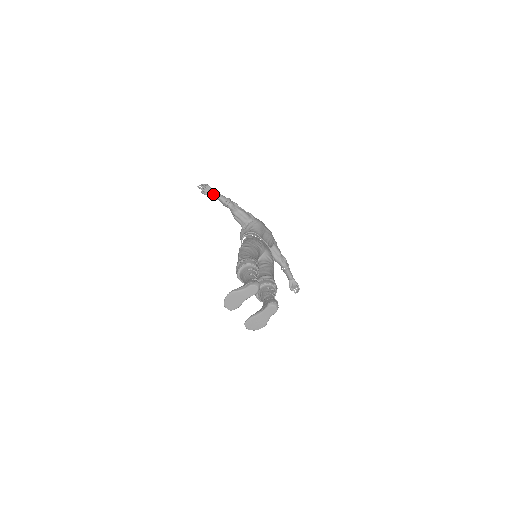
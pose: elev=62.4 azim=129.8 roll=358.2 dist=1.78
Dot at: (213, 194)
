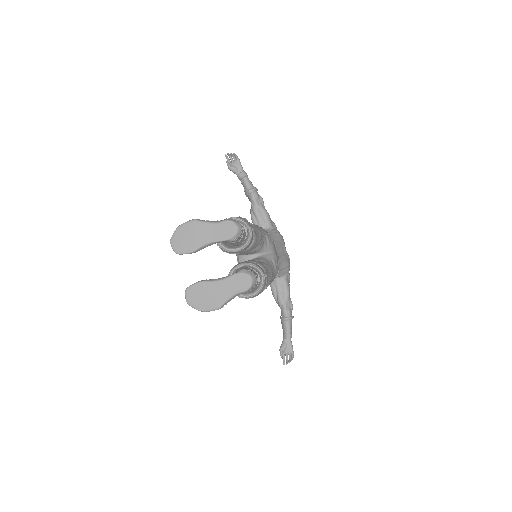
Dot at: (239, 172)
